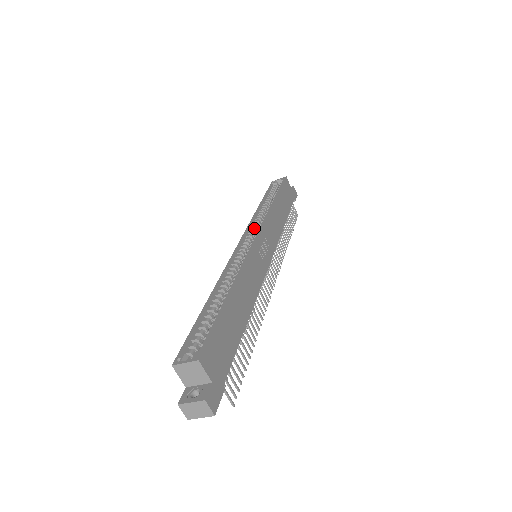
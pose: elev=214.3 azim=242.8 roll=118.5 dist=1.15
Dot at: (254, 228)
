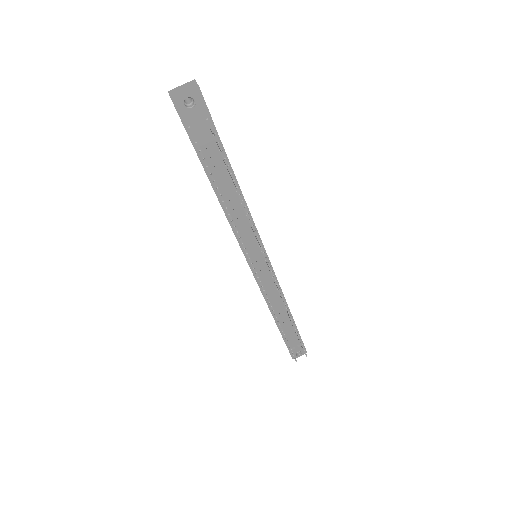
Dot at: occluded
